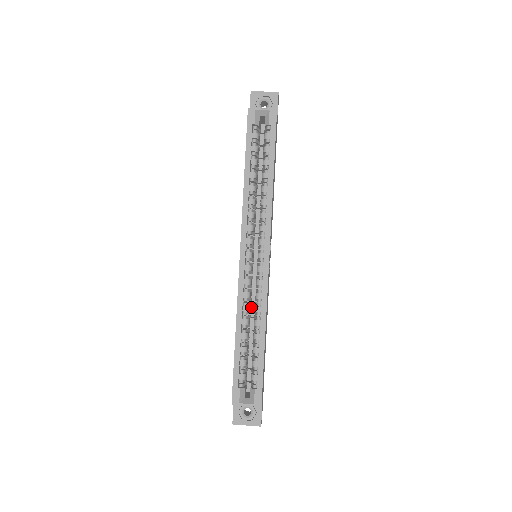
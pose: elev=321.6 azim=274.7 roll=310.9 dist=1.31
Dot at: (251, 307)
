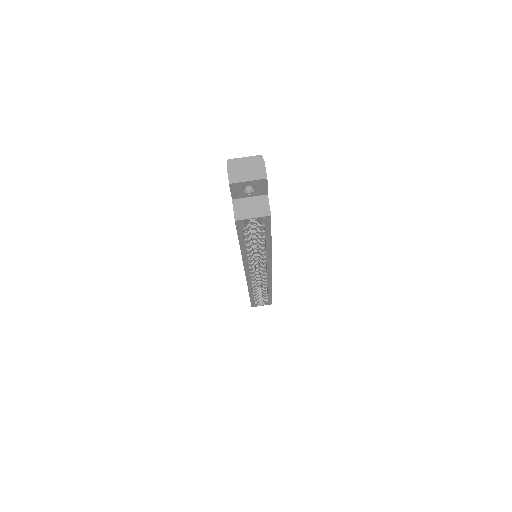
Dot at: occluded
